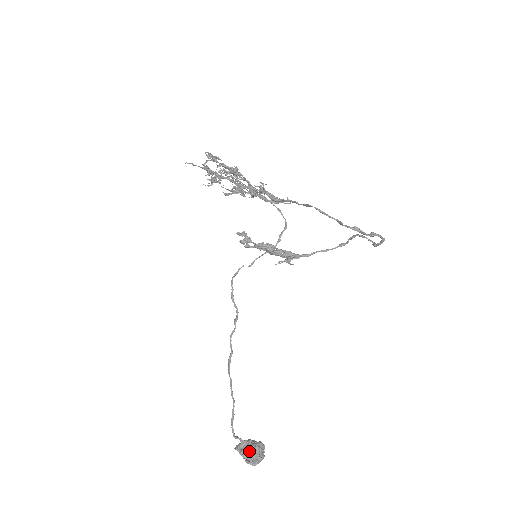
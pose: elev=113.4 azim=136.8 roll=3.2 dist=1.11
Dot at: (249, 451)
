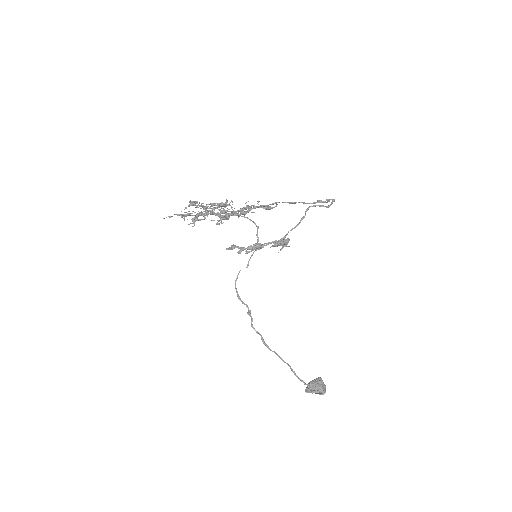
Dot at: (317, 387)
